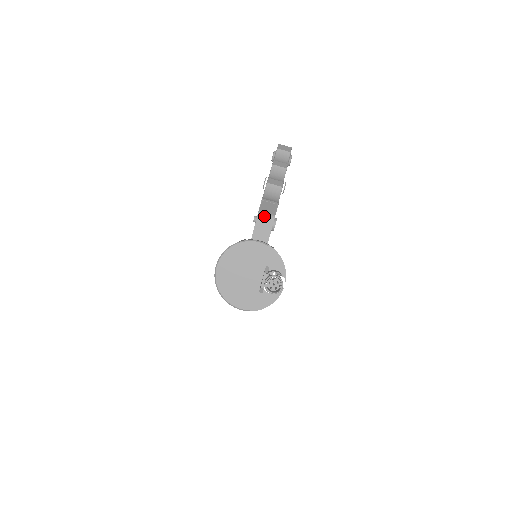
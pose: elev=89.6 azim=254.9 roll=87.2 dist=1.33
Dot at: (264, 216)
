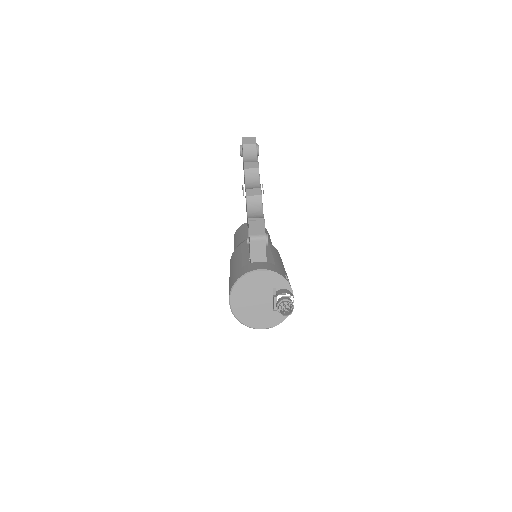
Dot at: (256, 239)
